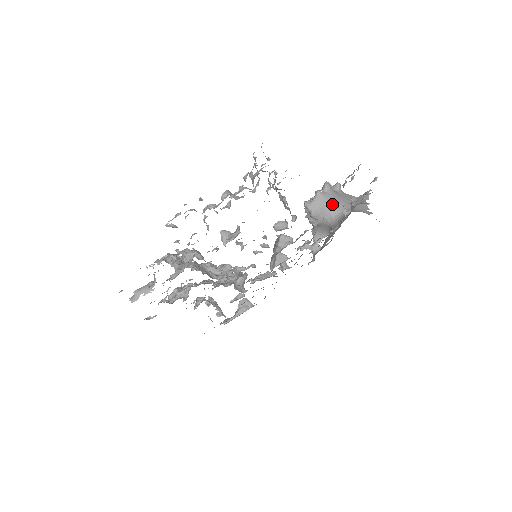
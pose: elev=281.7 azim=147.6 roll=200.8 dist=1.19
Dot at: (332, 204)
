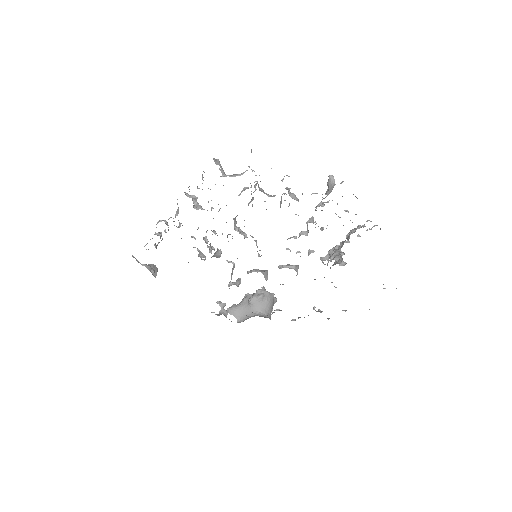
Dot at: (270, 308)
